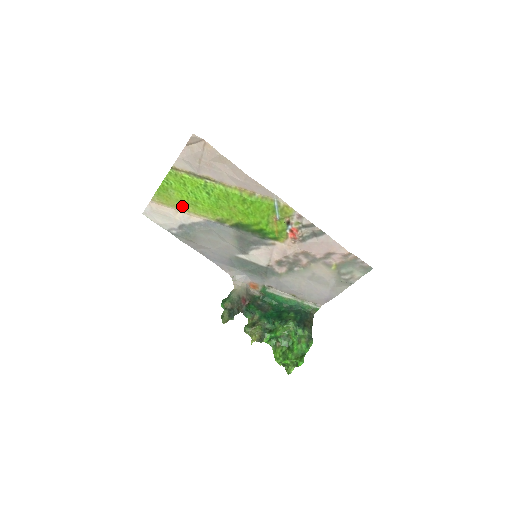
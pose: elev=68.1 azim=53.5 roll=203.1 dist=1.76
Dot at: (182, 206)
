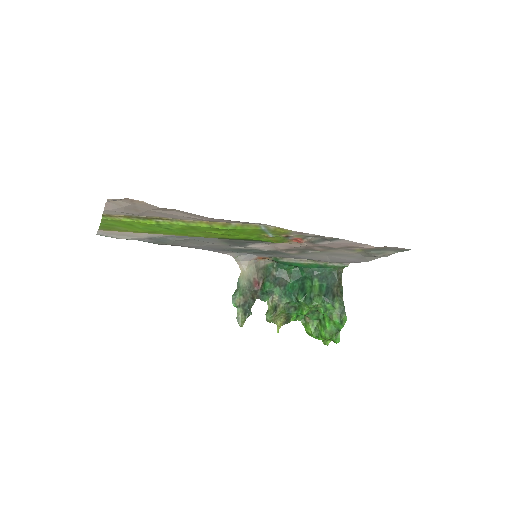
Dot at: (140, 232)
